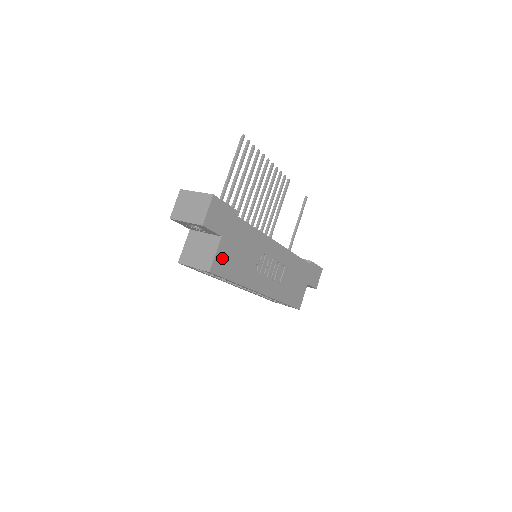
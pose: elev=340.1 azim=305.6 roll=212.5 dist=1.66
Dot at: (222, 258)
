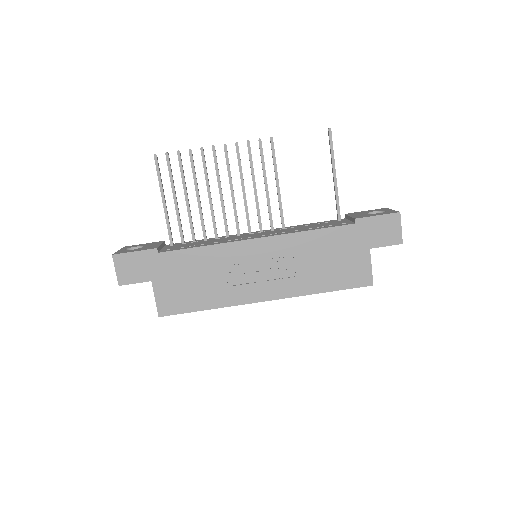
Dot at: (168, 298)
